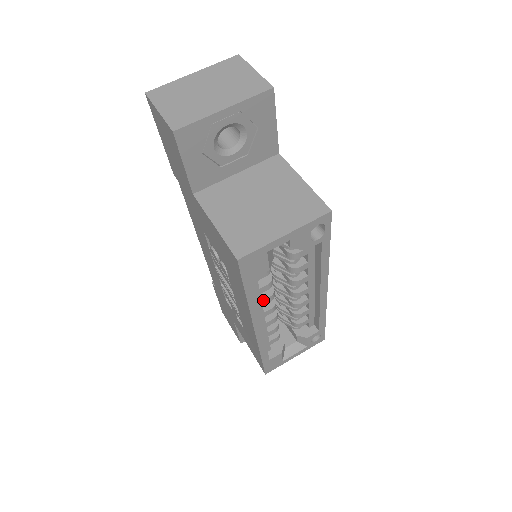
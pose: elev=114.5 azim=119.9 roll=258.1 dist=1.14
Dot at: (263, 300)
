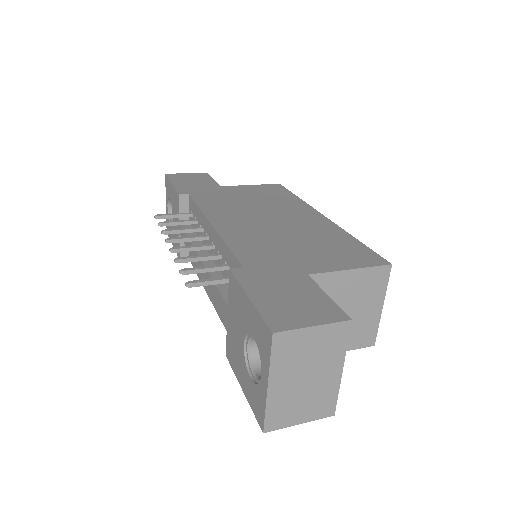
Dot at: occluded
